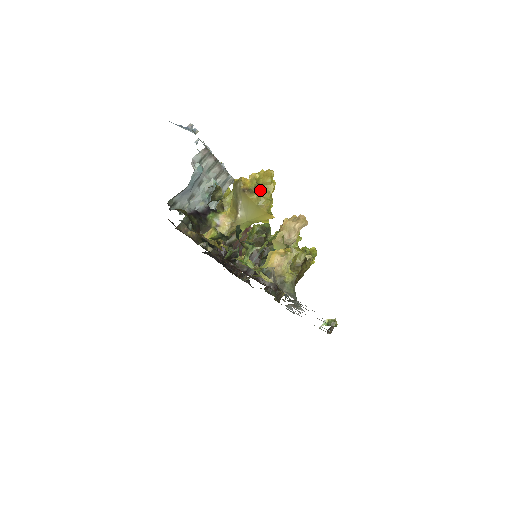
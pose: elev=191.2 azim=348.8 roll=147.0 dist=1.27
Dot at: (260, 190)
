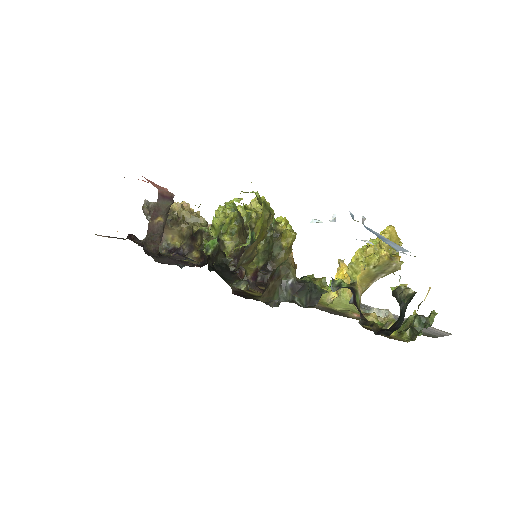
Dot at: occluded
